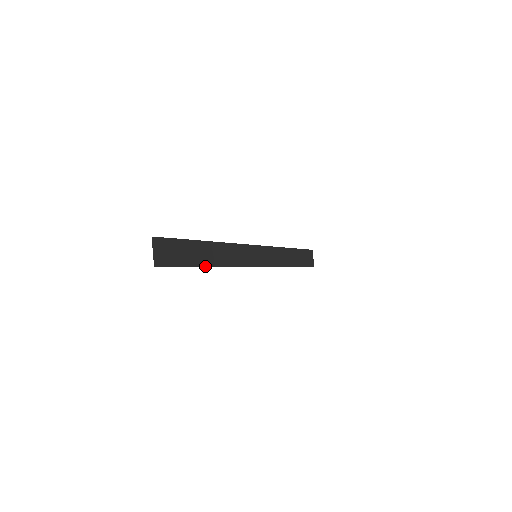
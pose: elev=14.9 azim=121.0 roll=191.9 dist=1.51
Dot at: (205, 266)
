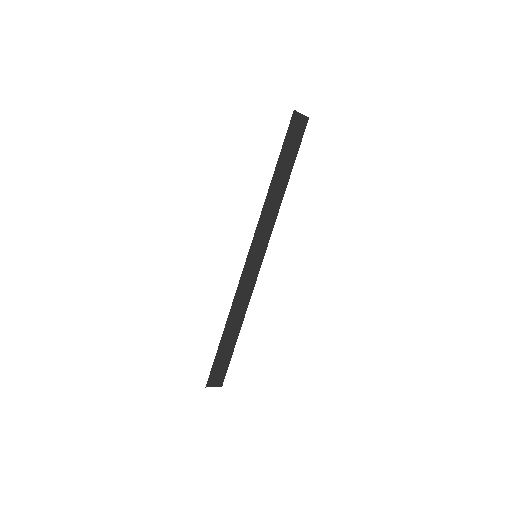
Dot at: (238, 334)
